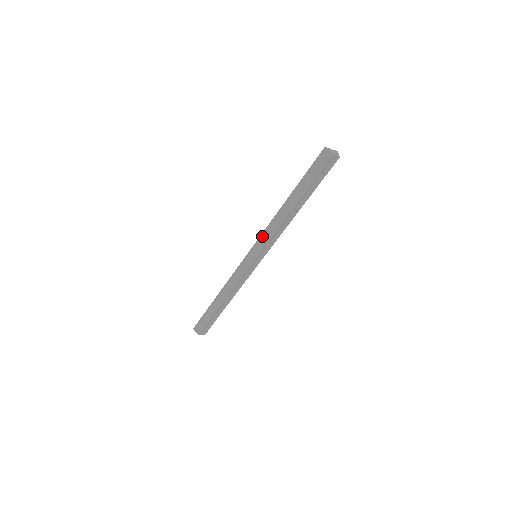
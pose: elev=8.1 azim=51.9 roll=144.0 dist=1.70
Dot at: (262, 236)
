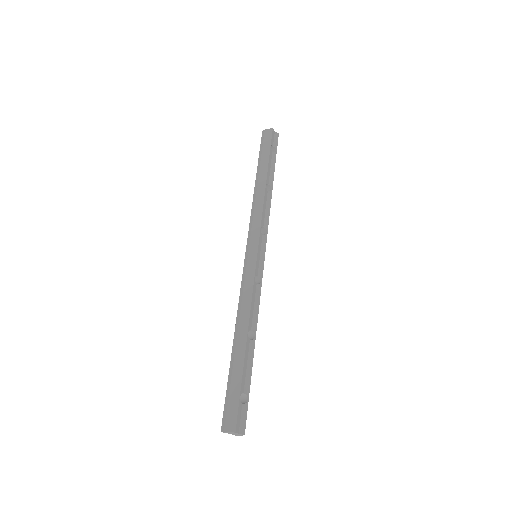
Dot at: (251, 225)
